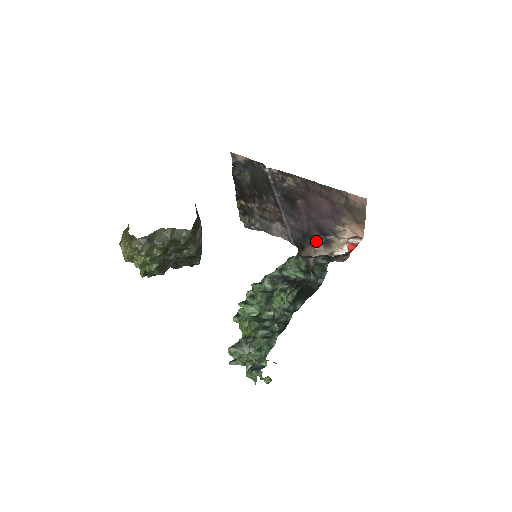
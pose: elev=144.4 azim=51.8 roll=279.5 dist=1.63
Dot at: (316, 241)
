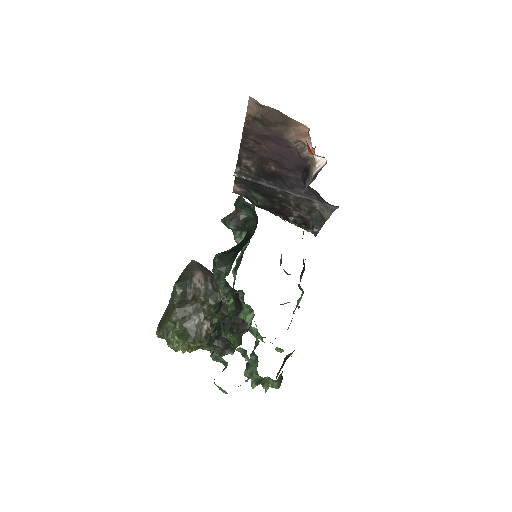
Dot at: (305, 184)
